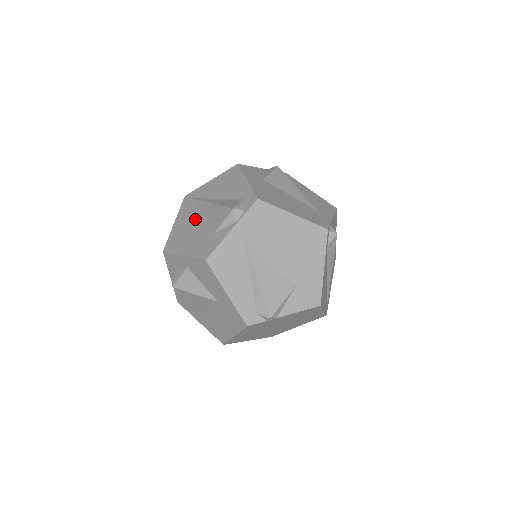
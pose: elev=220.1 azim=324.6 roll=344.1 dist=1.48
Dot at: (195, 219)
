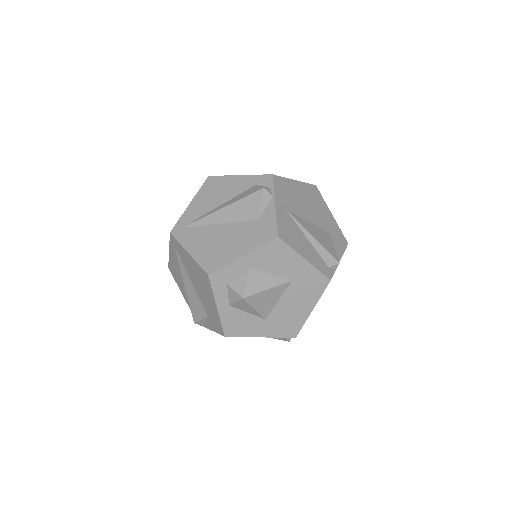
Dot at: (215, 231)
